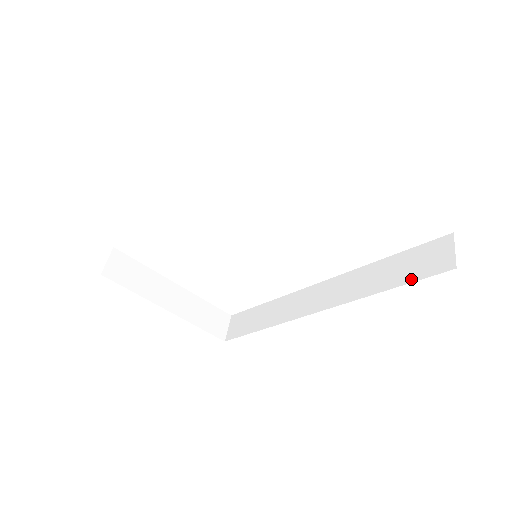
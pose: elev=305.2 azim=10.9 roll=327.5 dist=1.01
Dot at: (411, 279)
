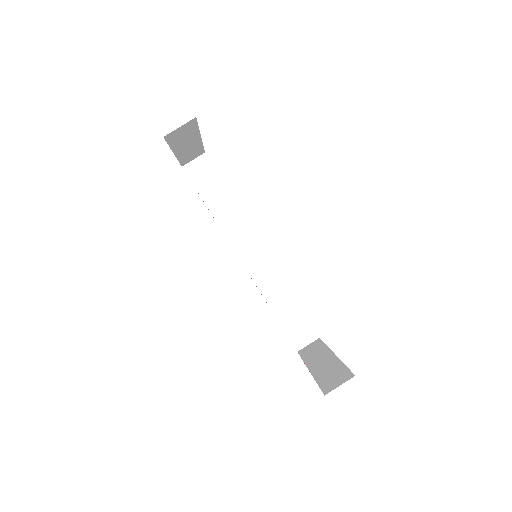
Dot at: (285, 327)
